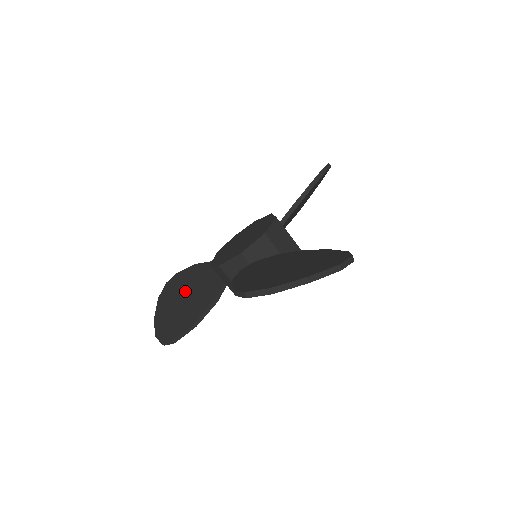
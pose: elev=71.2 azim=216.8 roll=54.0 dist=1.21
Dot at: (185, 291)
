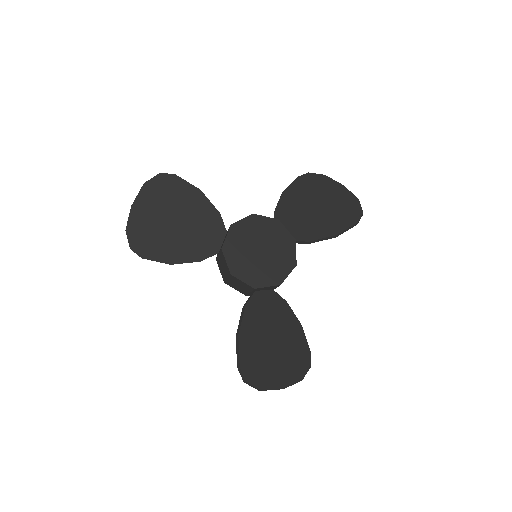
Dot at: (177, 215)
